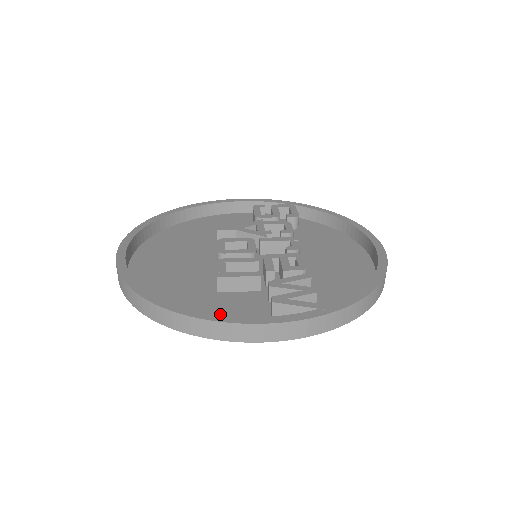
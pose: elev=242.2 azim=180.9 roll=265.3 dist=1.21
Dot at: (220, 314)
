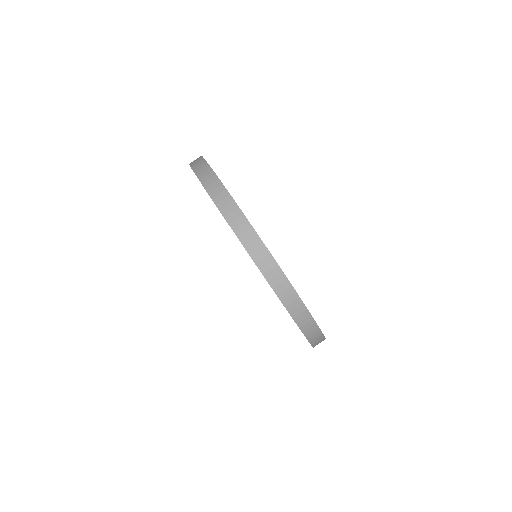
Dot at: occluded
